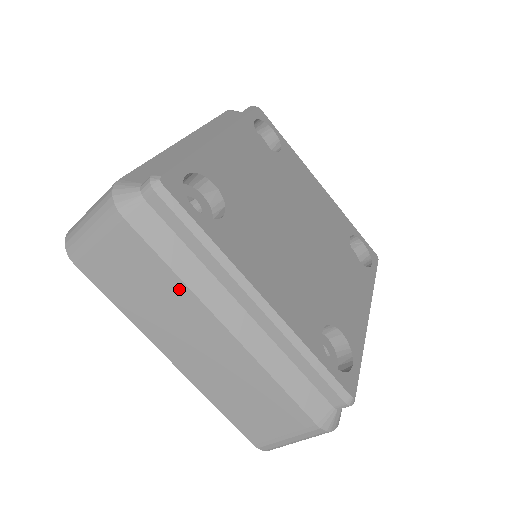
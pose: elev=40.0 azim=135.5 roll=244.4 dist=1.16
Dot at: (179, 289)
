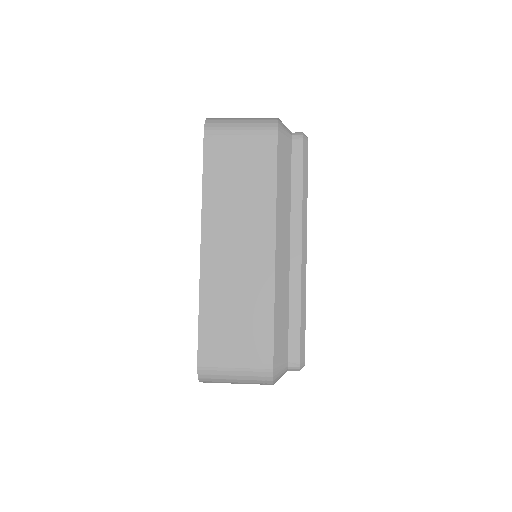
Dot at: occluded
